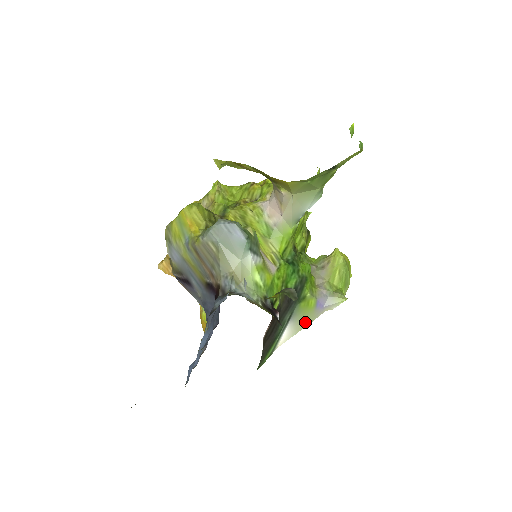
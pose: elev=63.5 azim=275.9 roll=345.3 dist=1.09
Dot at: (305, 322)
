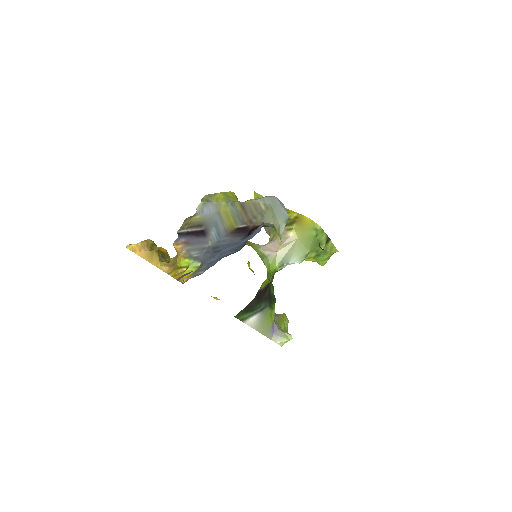
Dot at: (263, 329)
